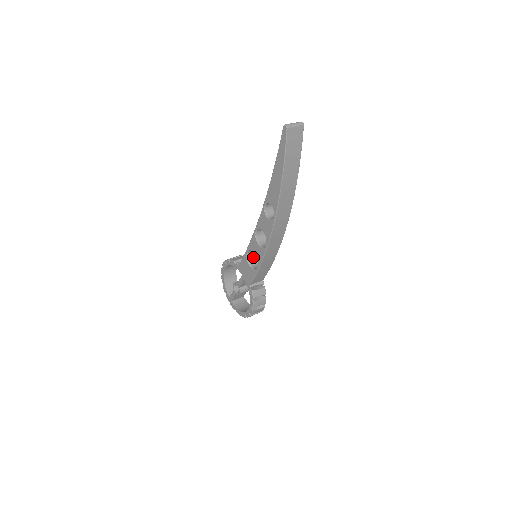
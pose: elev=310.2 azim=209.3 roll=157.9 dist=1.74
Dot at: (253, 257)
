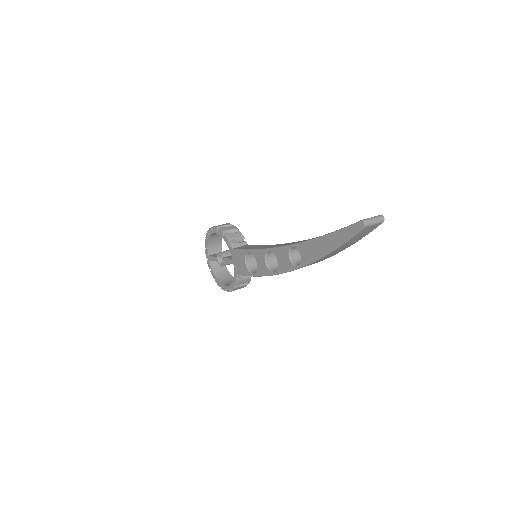
Dot at: (252, 254)
